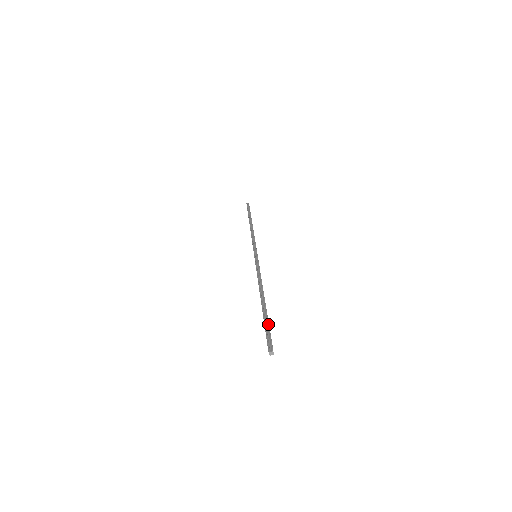
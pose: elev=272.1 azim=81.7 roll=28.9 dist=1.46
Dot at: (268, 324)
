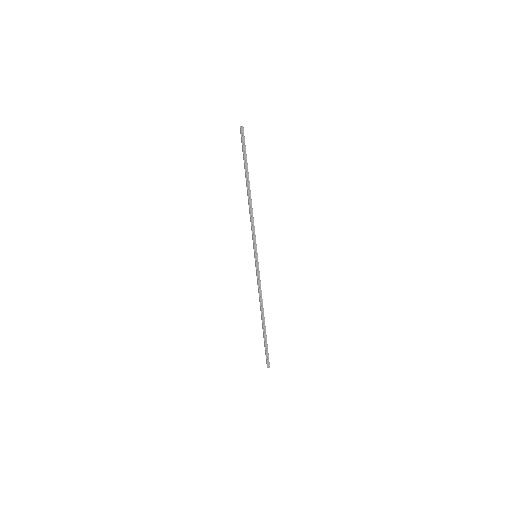
Dot at: (245, 155)
